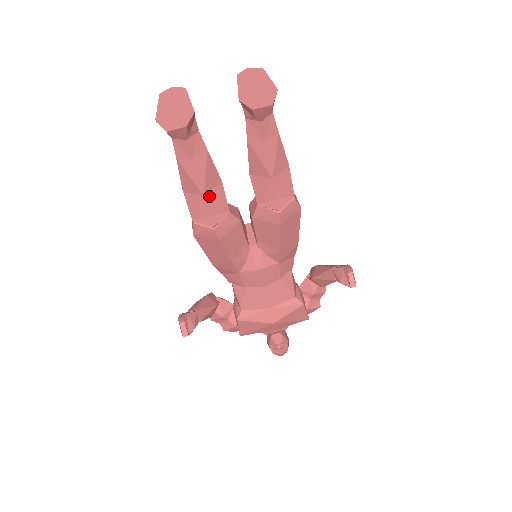
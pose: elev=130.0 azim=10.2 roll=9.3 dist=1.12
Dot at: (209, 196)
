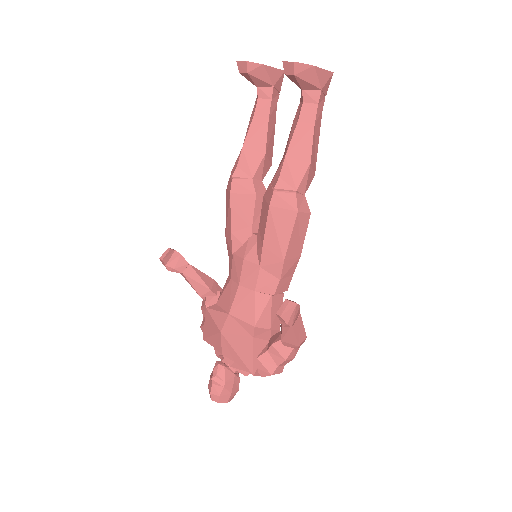
Dot at: (247, 152)
